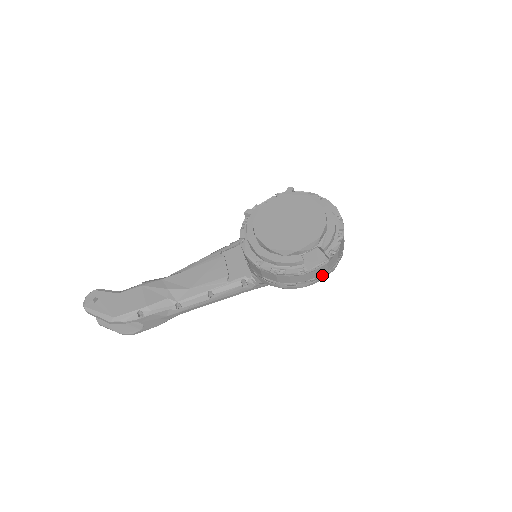
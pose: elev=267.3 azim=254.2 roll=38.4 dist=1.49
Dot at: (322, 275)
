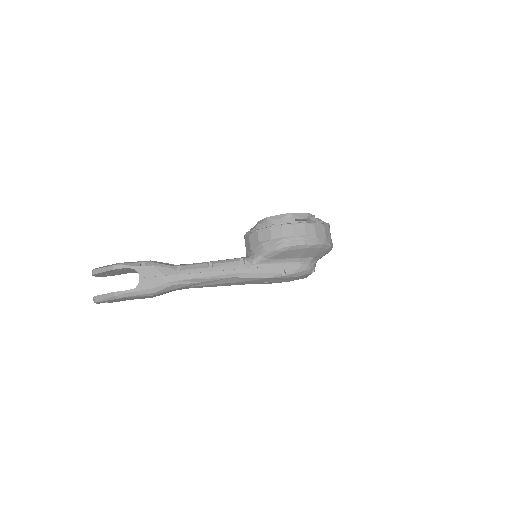
Dot at: (311, 238)
